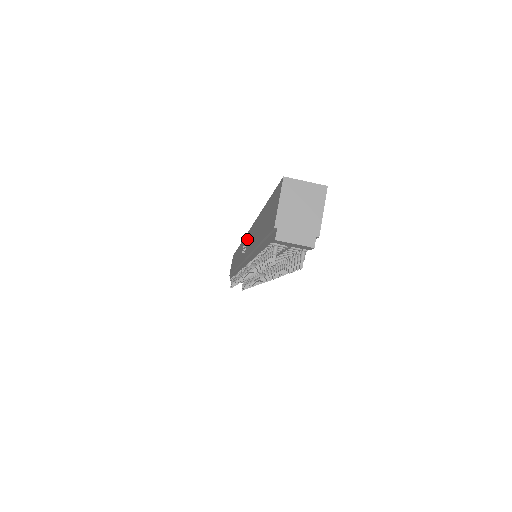
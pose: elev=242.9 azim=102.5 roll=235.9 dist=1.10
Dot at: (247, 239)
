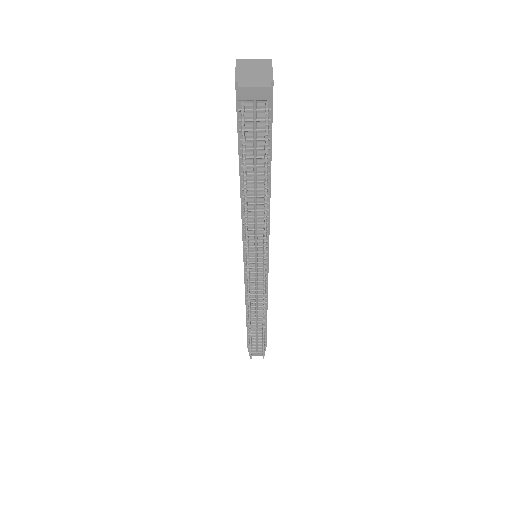
Dot at: occluded
